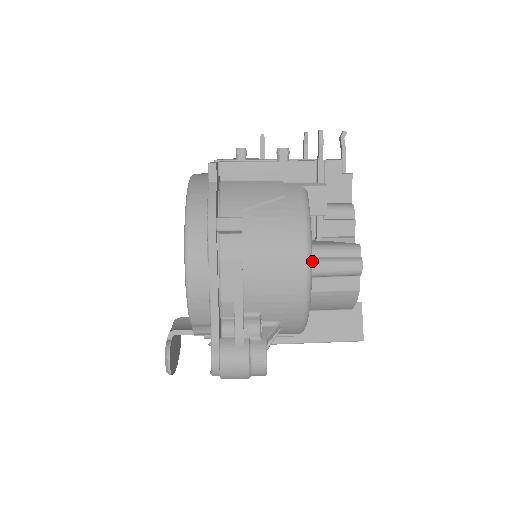
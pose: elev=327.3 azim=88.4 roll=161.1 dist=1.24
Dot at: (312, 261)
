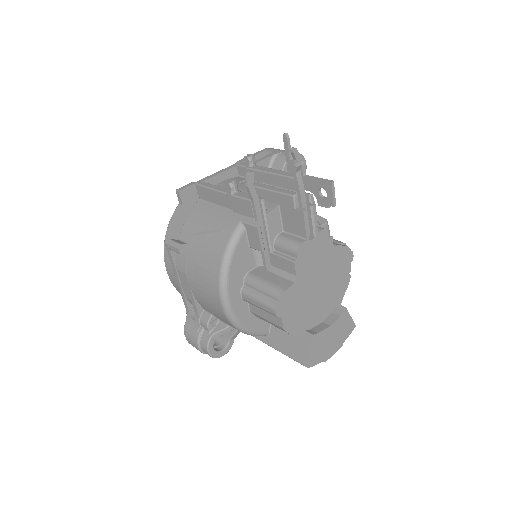
Dot at: (243, 290)
